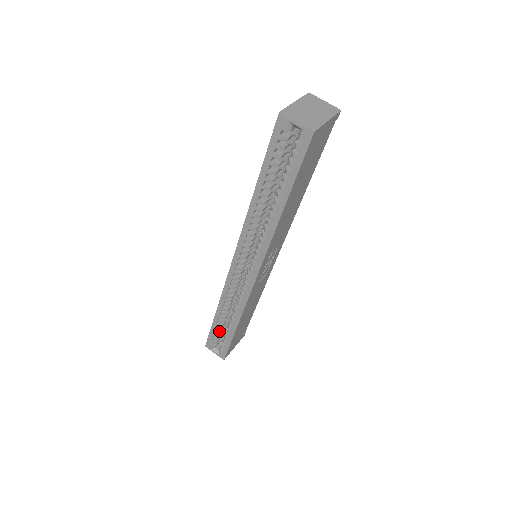
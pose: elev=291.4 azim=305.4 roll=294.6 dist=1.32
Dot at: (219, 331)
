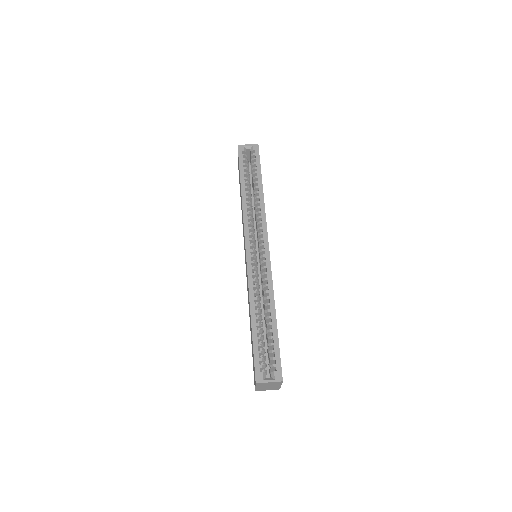
Dot at: (261, 344)
